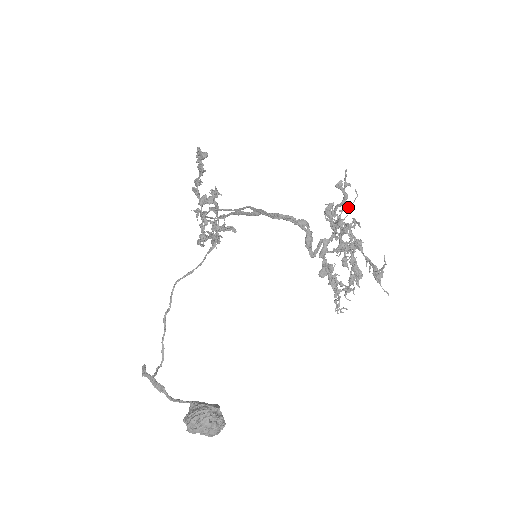
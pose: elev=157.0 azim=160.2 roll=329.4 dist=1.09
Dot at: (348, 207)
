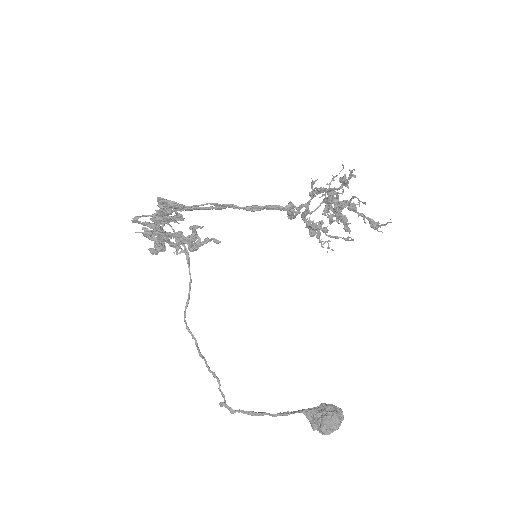
Dot at: occluded
